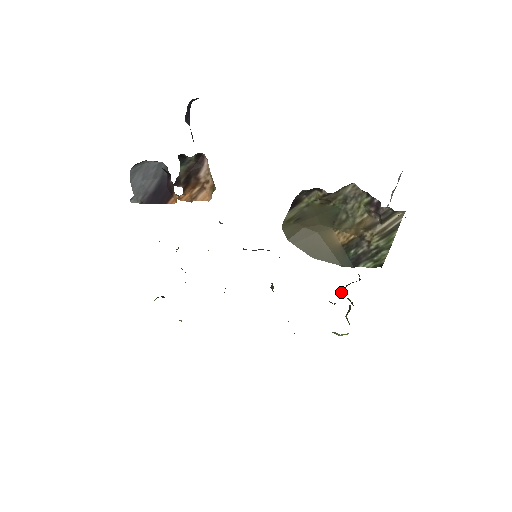
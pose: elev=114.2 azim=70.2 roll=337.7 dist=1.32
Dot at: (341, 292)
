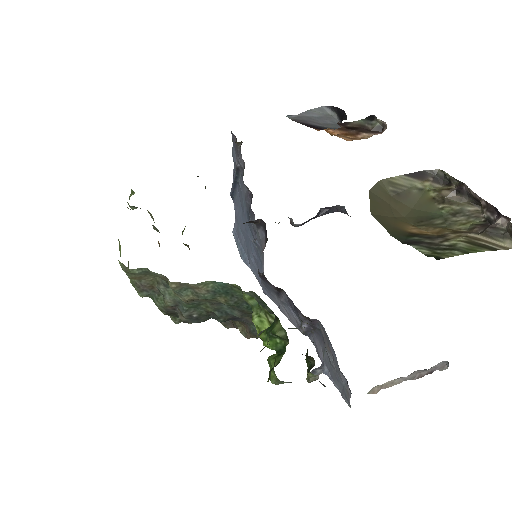
Dot at: (274, 355)
